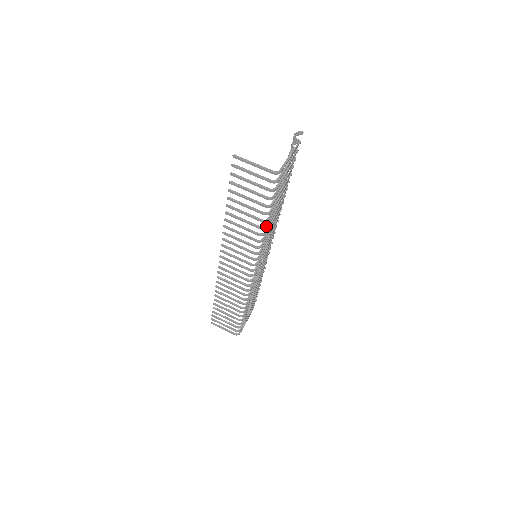
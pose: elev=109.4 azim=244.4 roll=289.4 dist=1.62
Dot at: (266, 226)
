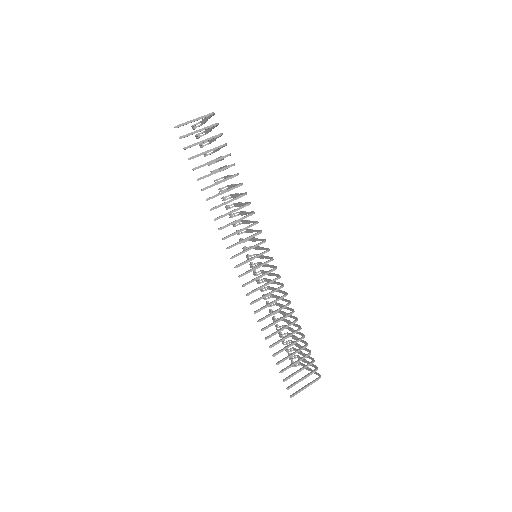
Dot at: (241, 183)
